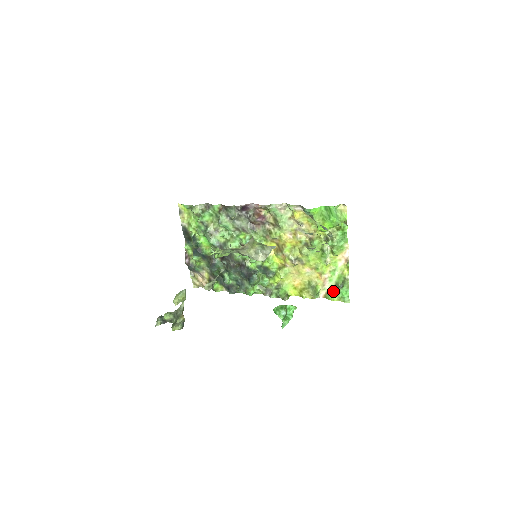
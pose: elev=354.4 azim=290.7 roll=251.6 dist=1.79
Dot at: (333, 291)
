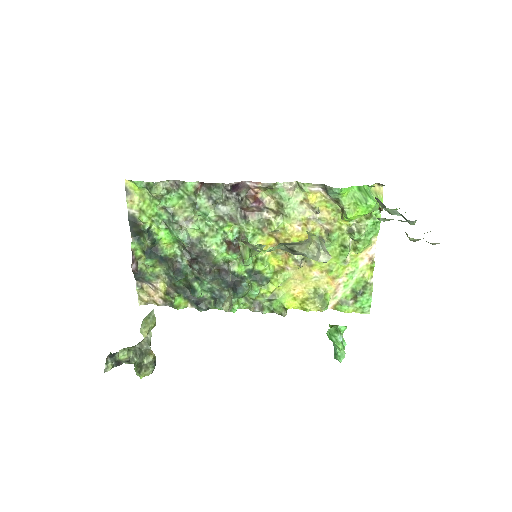
Dot at: (347, 300)
